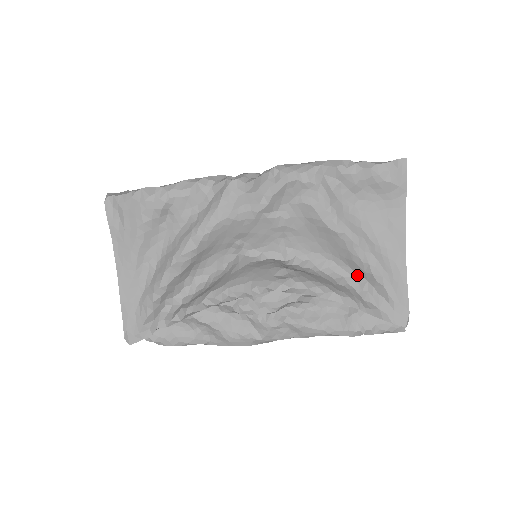
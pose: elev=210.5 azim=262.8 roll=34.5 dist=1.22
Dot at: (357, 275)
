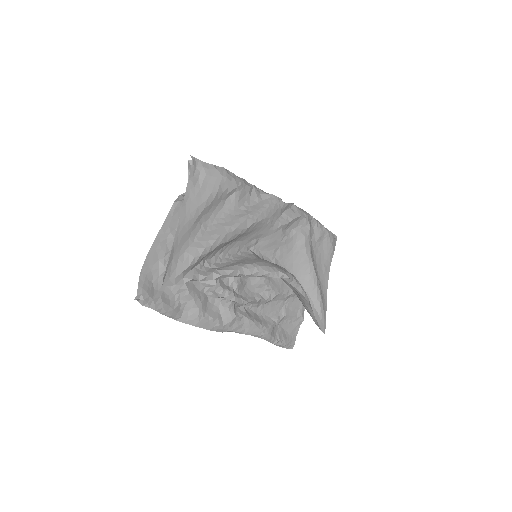
Dot at: (306, 292)
